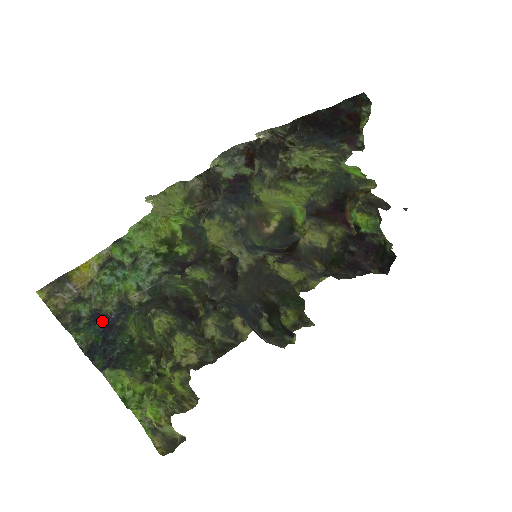
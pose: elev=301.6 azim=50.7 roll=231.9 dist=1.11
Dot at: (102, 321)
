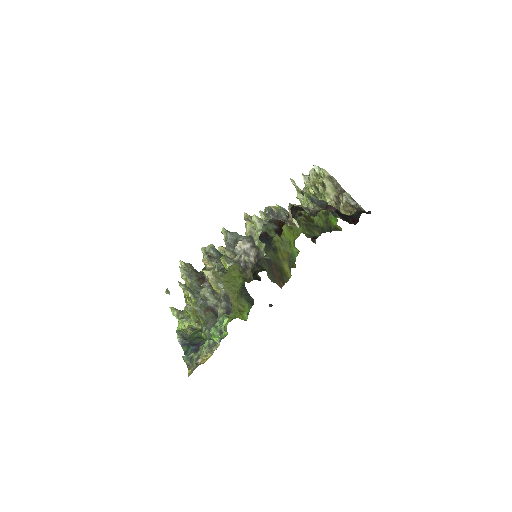
Dot at: (195, 346)
